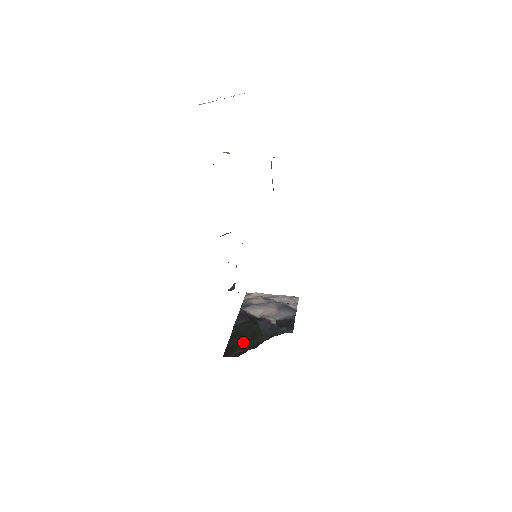
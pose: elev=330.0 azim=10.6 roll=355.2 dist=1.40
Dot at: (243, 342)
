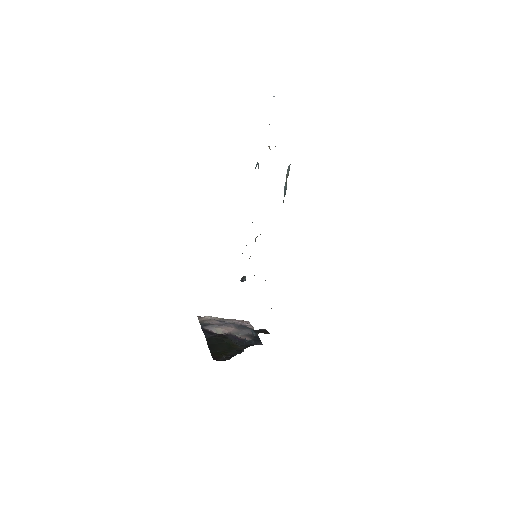
Dot at: (223, 350)
